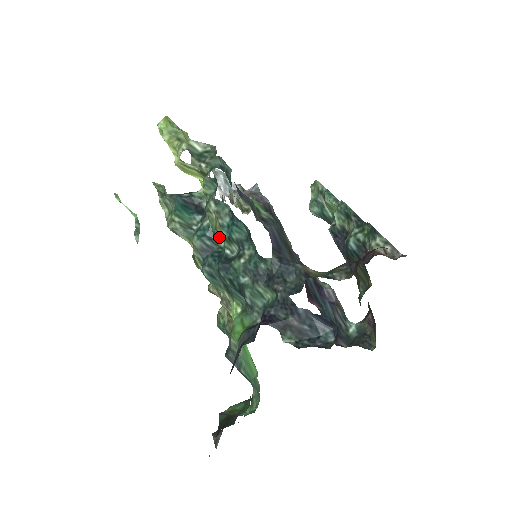
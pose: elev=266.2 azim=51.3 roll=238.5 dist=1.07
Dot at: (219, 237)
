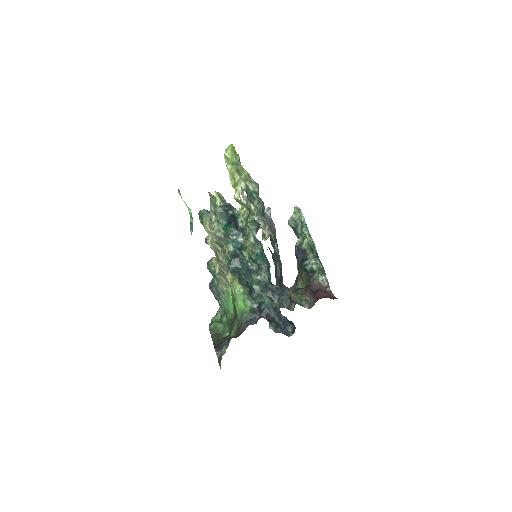
Dot at: (245, 250)
